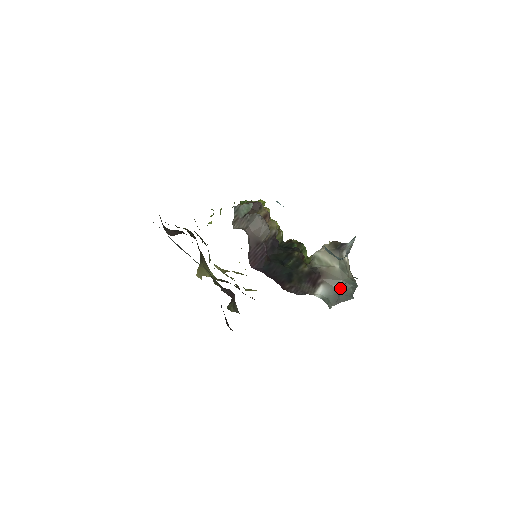
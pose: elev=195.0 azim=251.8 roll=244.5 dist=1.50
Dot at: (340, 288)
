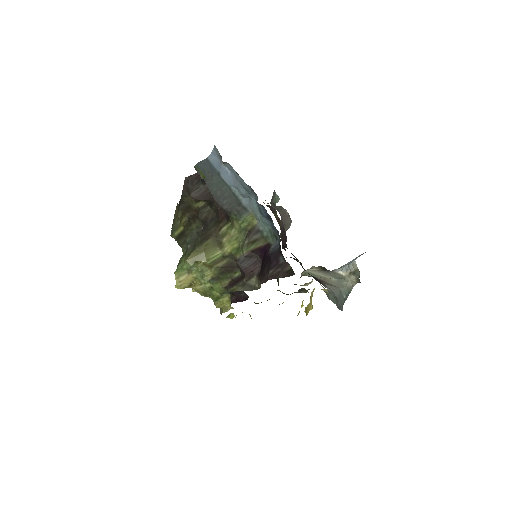
Dot at: (338, 295)
